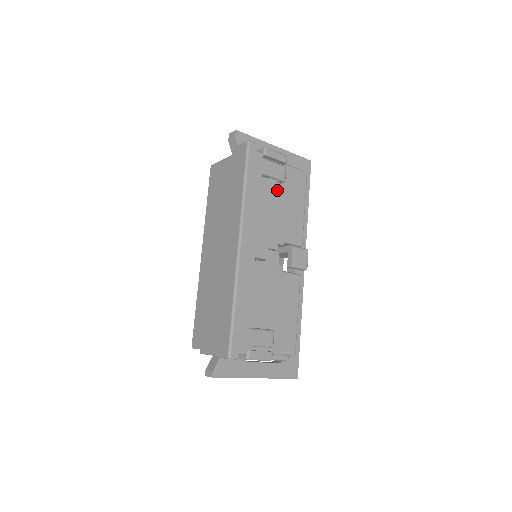
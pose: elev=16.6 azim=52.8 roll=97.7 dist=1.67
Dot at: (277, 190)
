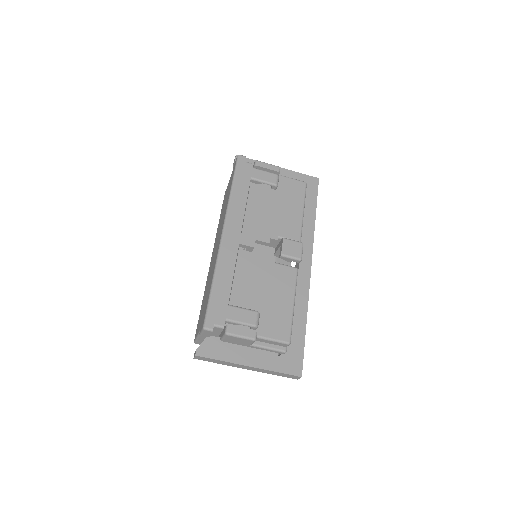
Dot at: (271, 195)
